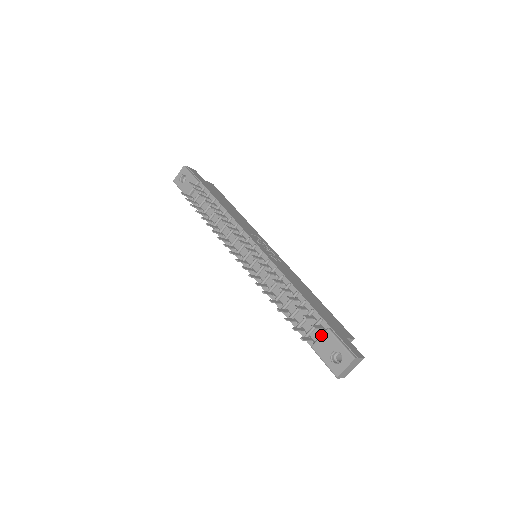
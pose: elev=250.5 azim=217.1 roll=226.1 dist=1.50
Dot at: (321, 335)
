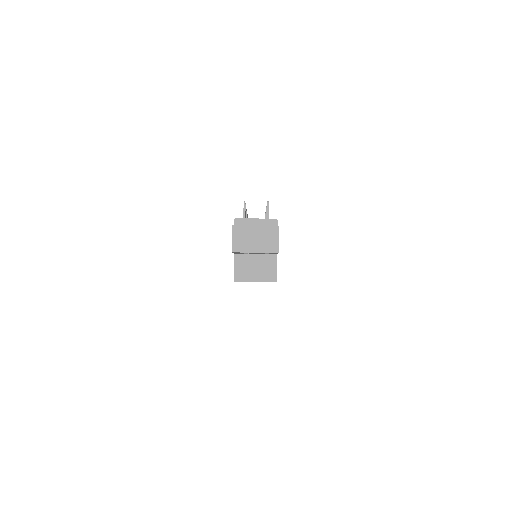
Dot at: occluded
